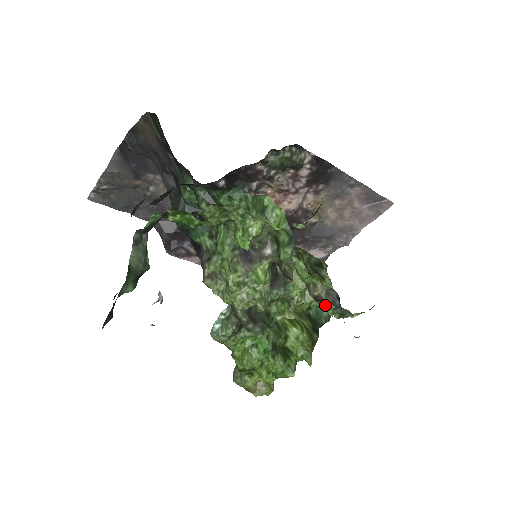
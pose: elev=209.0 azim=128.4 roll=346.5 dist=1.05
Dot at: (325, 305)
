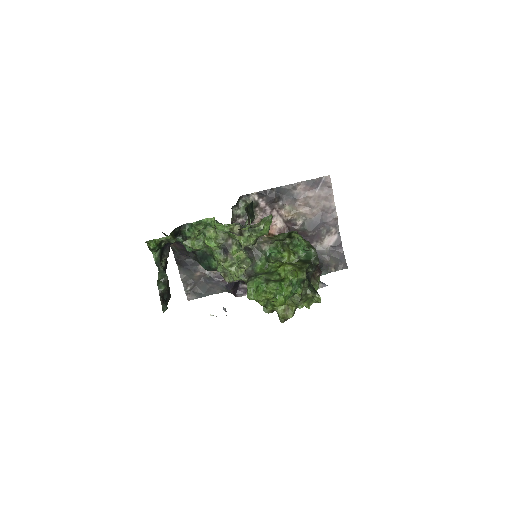
Dot at: (244, 233)
